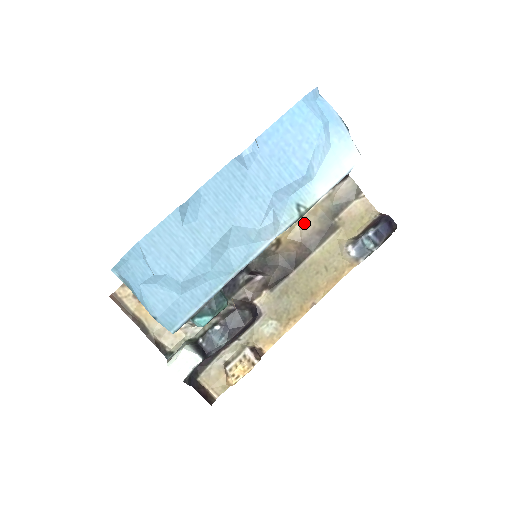
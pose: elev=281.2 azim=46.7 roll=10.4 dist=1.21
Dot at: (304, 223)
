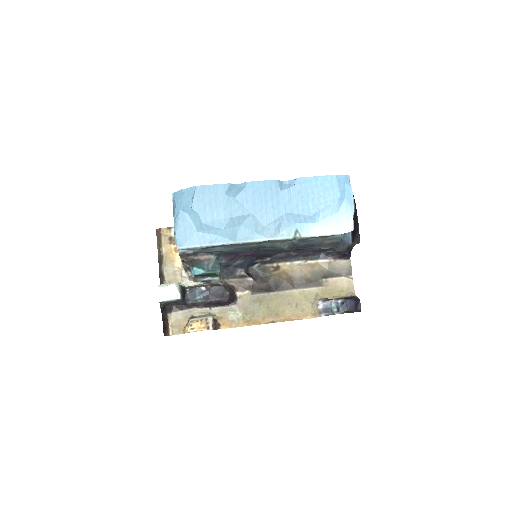
Dot at: (302, 268)
